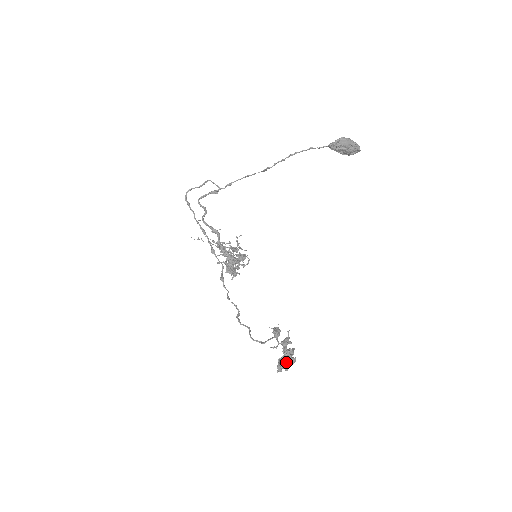
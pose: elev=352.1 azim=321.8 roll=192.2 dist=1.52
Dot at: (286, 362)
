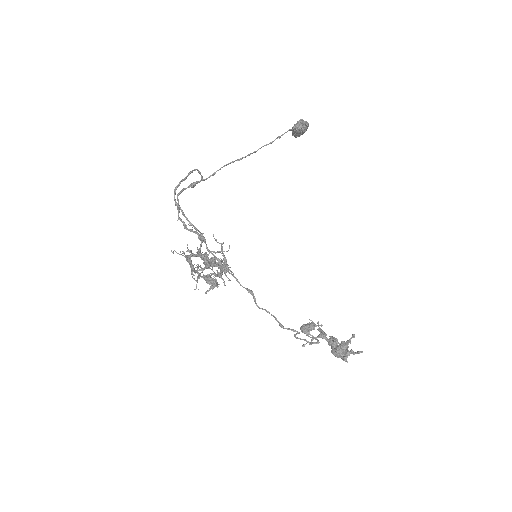
Dot at: (347, 349)
